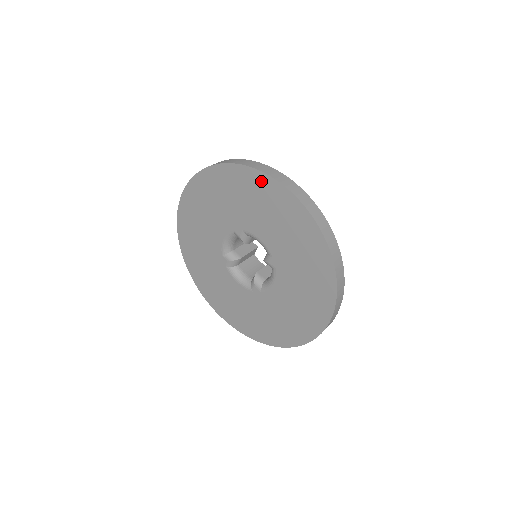
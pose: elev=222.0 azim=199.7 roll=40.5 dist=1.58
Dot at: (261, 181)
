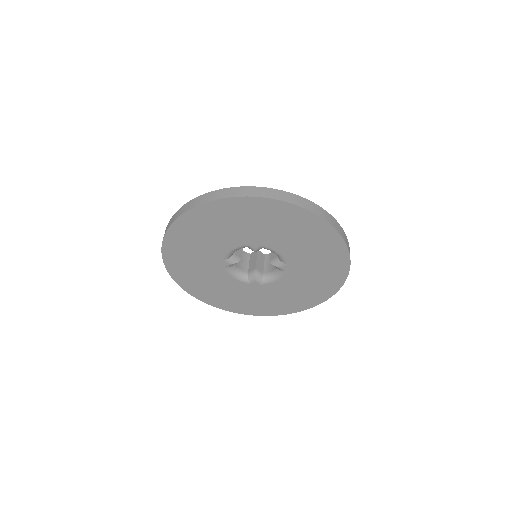
Dot at: (304, 216)
